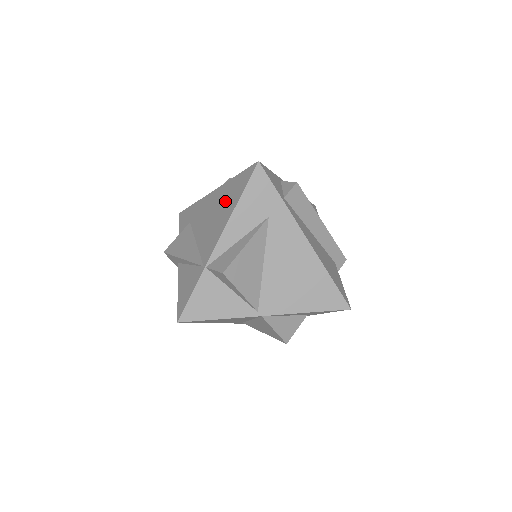
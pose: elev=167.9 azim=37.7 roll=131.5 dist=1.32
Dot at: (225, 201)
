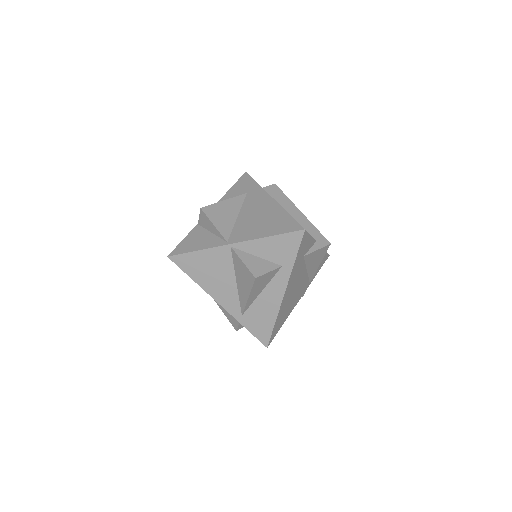
Dot at: occluded
